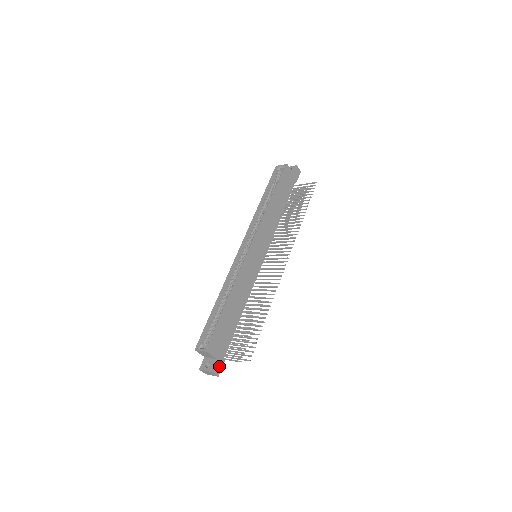
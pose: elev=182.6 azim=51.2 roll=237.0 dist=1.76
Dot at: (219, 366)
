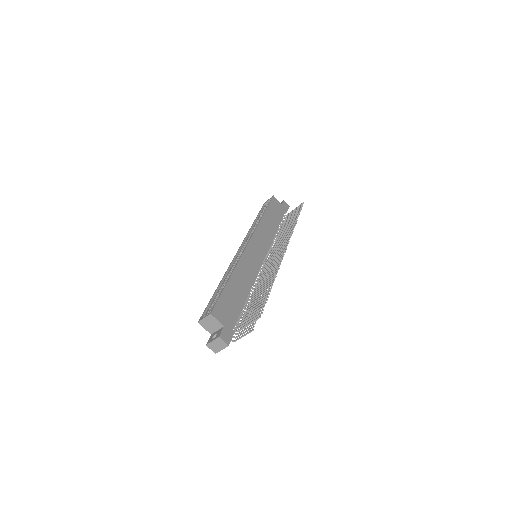
Dot at: (228, 335)
